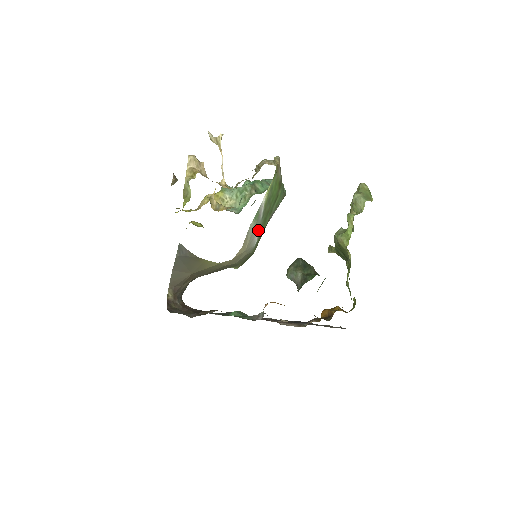
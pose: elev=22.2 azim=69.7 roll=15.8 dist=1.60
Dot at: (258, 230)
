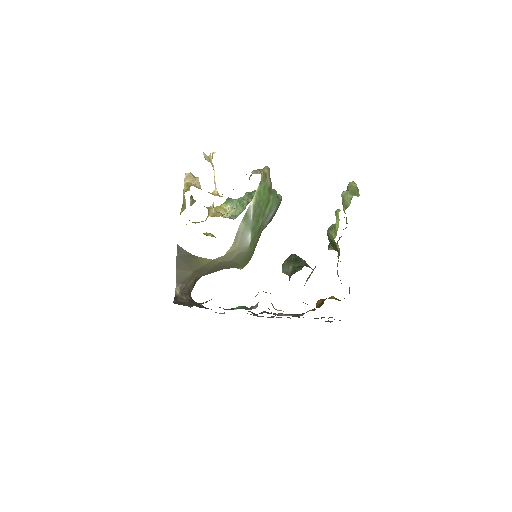
Dot at: (250, 231)
